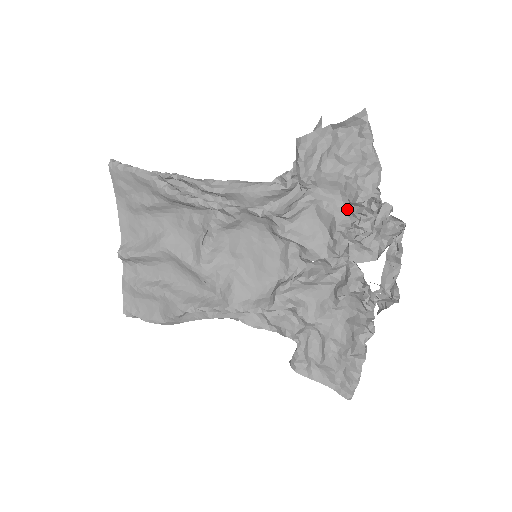
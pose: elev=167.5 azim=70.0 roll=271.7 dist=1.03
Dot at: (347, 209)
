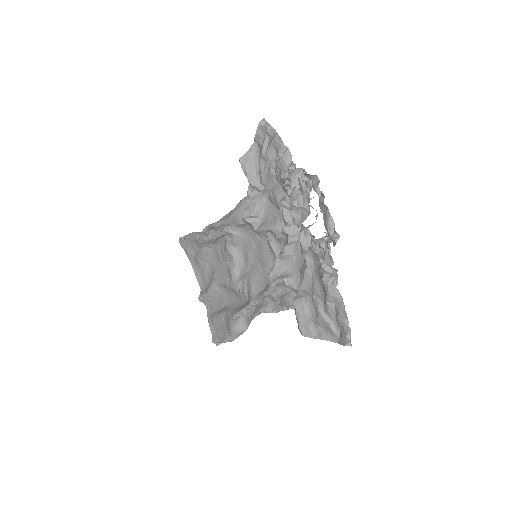
Dot at: (283, 189)
